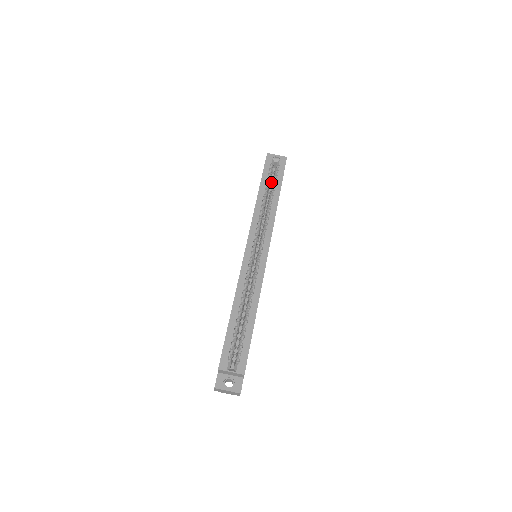
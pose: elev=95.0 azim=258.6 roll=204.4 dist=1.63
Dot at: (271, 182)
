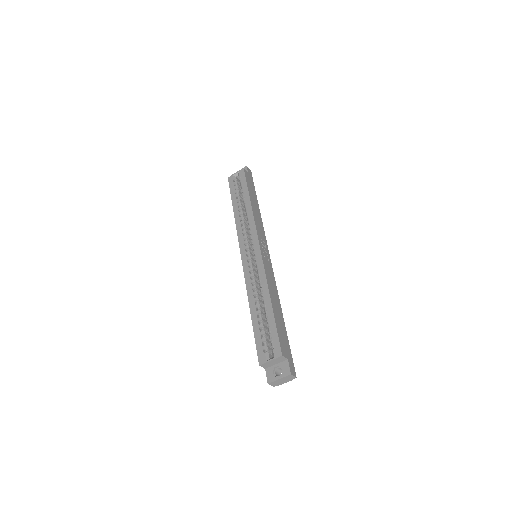
Dot at: occluded
